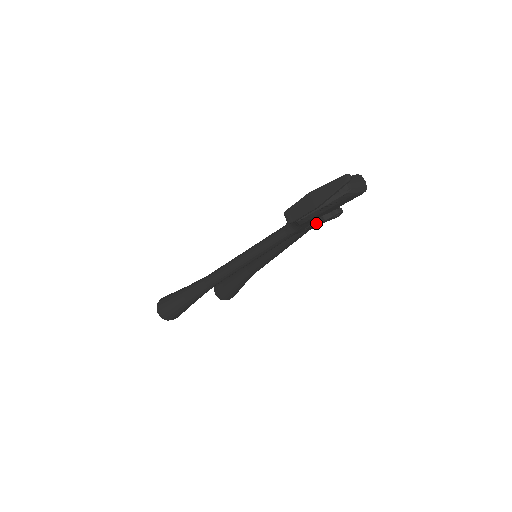
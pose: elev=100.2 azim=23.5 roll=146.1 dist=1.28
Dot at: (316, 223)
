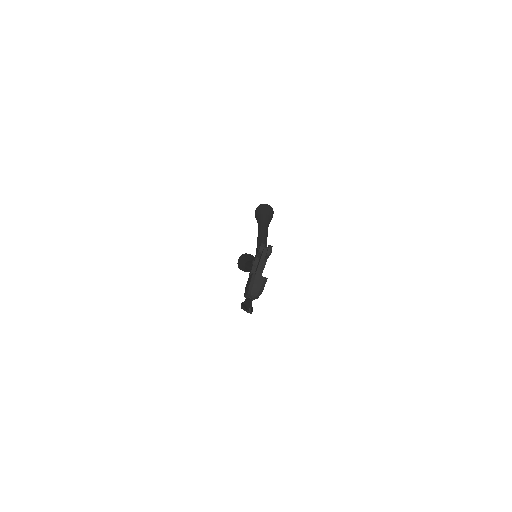
Dot at: occluded
